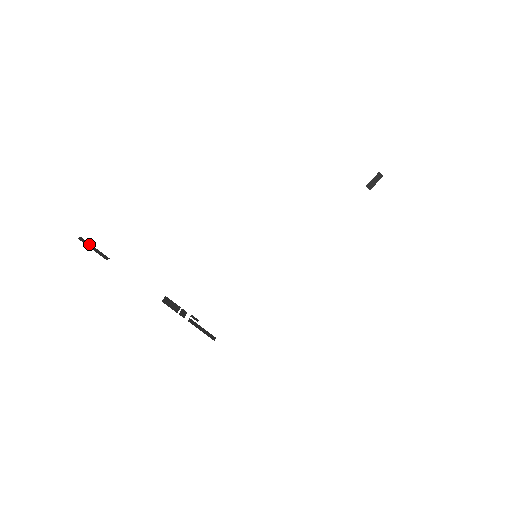
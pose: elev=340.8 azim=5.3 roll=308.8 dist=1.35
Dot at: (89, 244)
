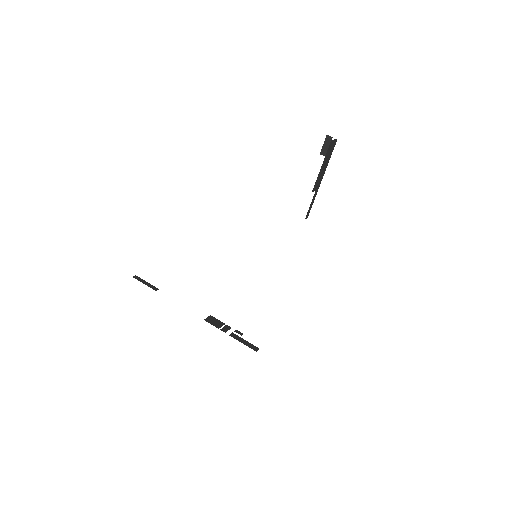
Dot at: (142, 280)
